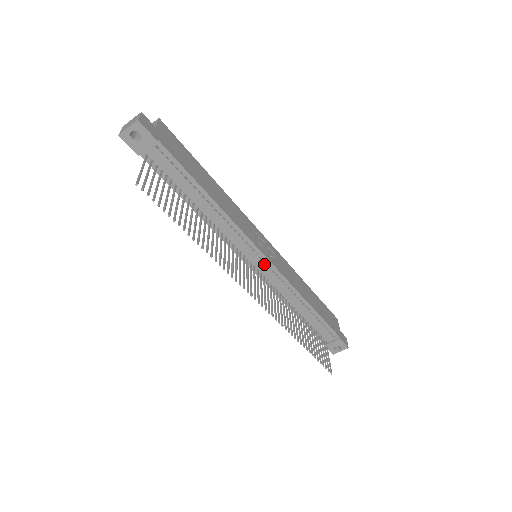
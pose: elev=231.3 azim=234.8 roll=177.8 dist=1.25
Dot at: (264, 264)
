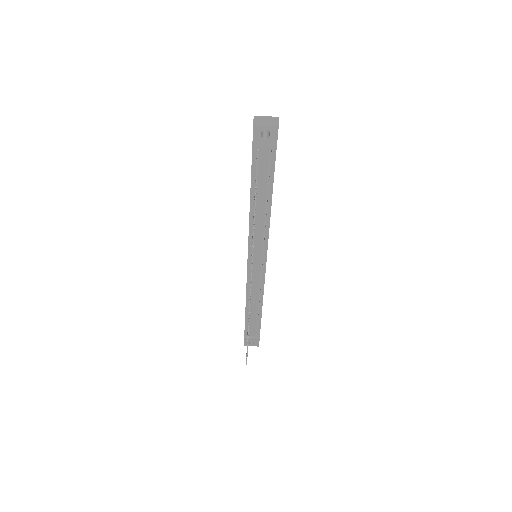
Dot at: (260, 266)
